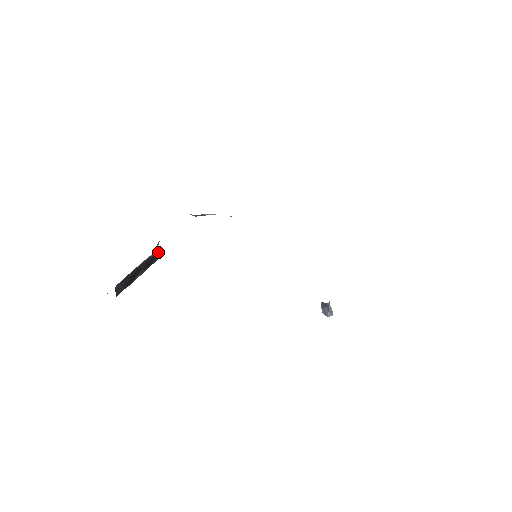
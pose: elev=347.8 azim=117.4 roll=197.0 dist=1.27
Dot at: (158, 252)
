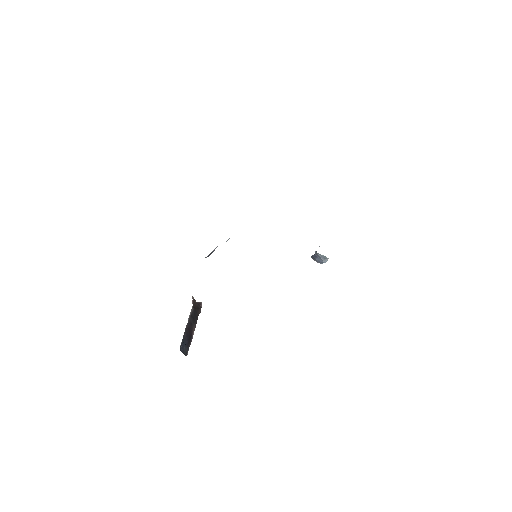
Dot at: (197, 303)
